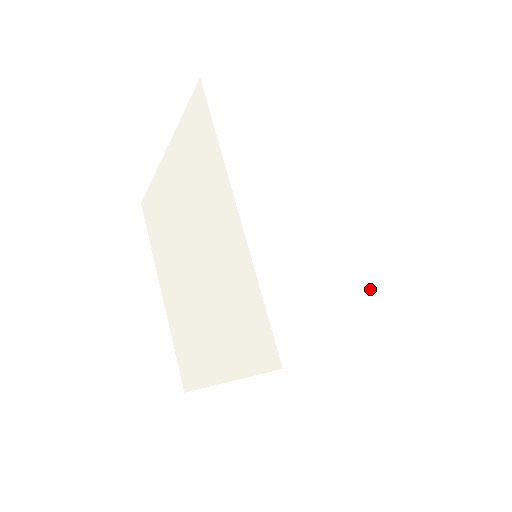
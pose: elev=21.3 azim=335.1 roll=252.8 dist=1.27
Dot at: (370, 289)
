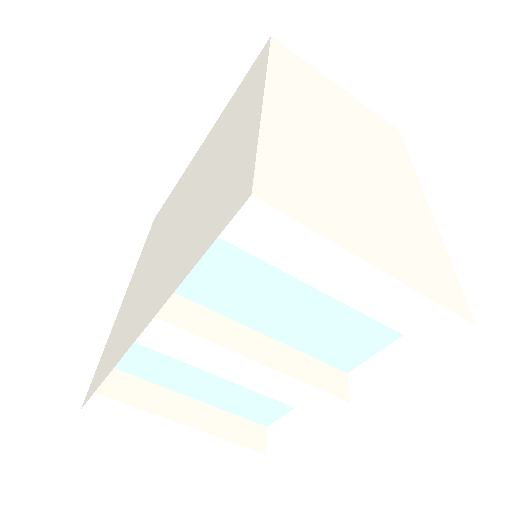
Dot at: (398, 238)
